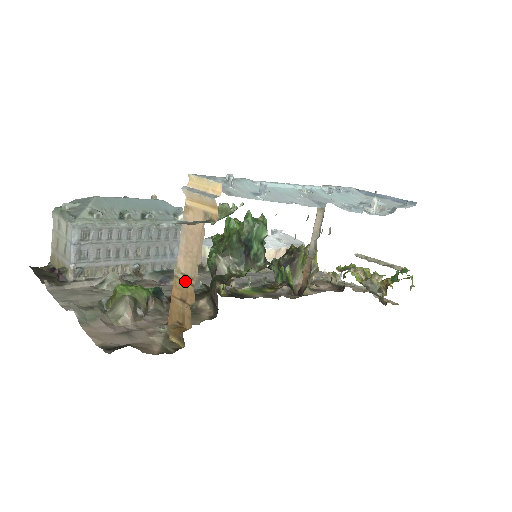
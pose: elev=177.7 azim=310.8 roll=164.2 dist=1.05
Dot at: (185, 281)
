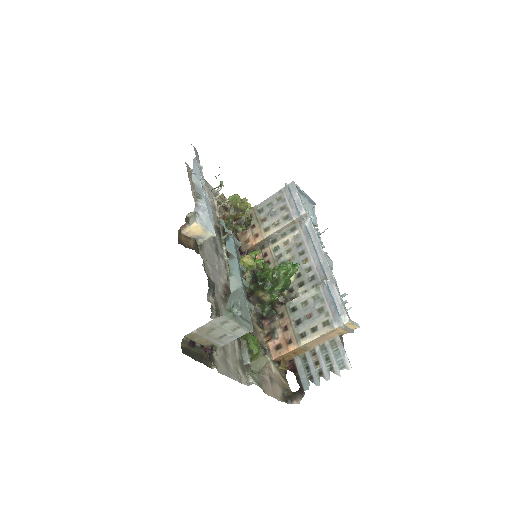
Dot at: (304, 349)
